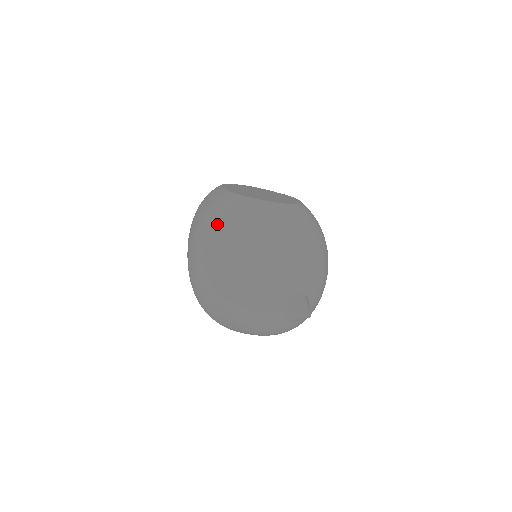
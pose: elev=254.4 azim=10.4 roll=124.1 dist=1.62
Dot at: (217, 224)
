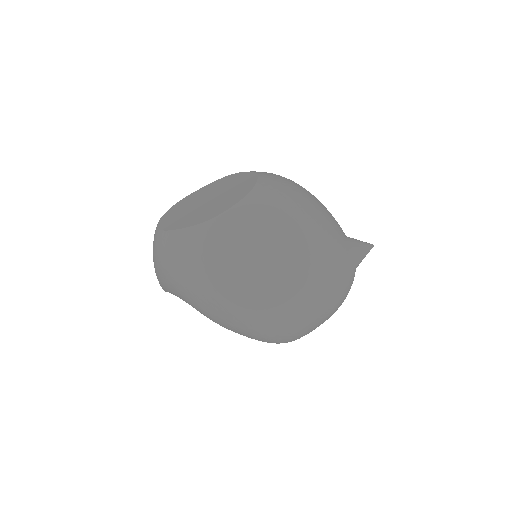
Dot at: (240, 260)
